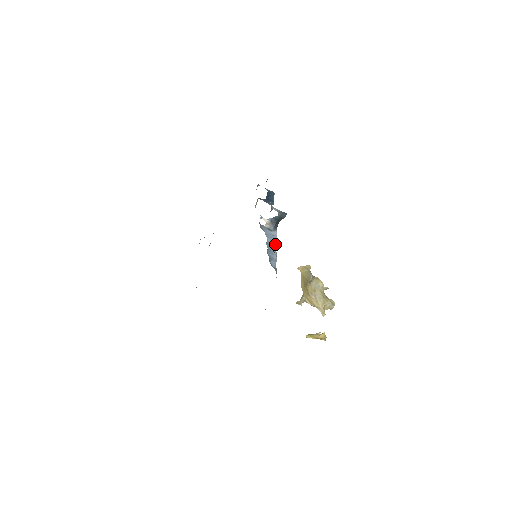
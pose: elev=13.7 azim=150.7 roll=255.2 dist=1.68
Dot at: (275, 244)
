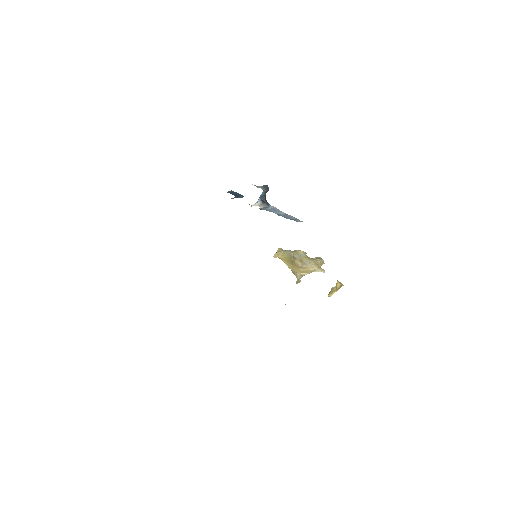
Dot at: (282, 212)
